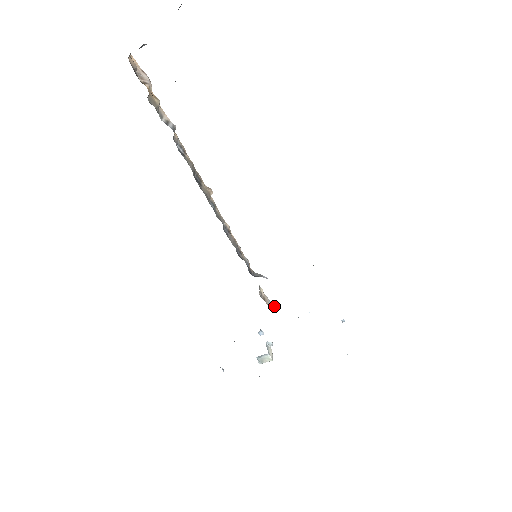
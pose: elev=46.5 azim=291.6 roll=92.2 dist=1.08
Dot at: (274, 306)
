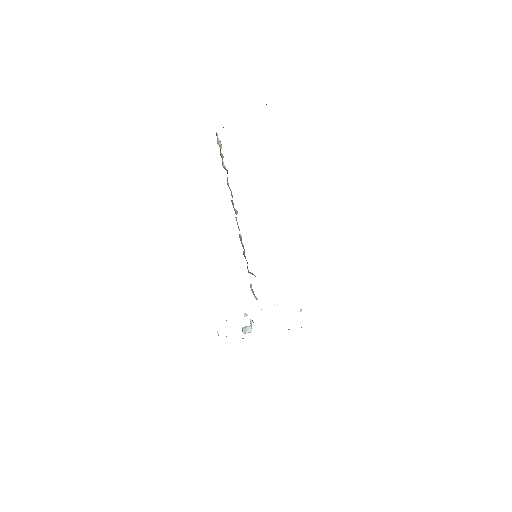
Dot at: (257, 298)
